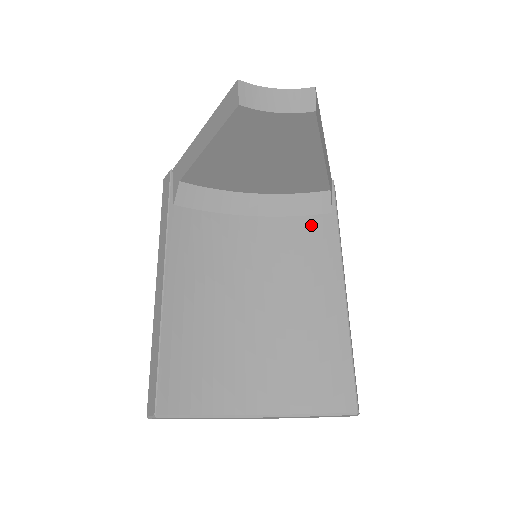
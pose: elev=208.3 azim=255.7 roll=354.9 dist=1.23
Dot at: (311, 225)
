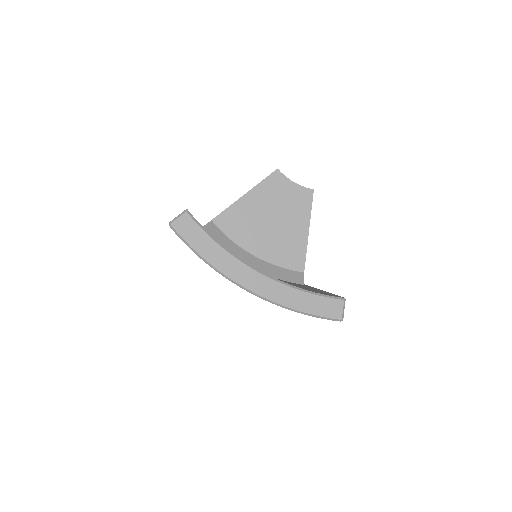
Dot at: occluded
